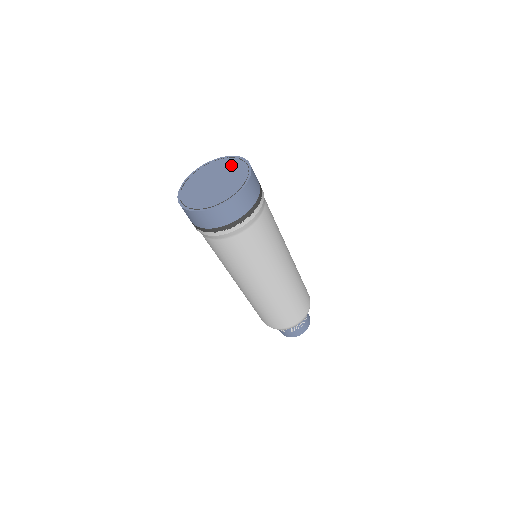
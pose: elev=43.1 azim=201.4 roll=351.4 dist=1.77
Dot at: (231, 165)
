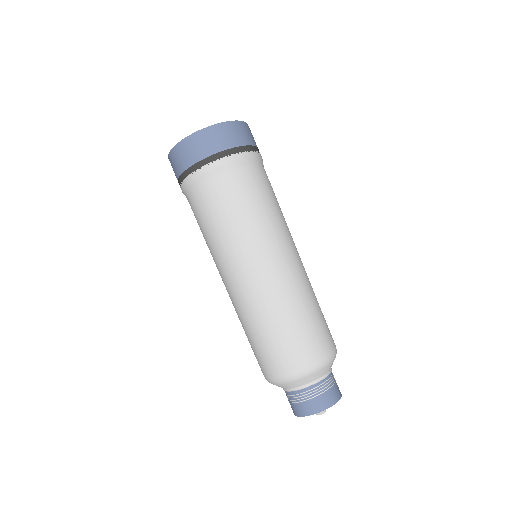
Dot at: occluded
